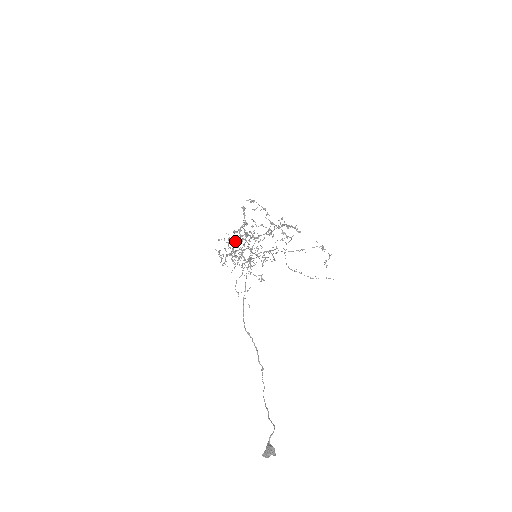
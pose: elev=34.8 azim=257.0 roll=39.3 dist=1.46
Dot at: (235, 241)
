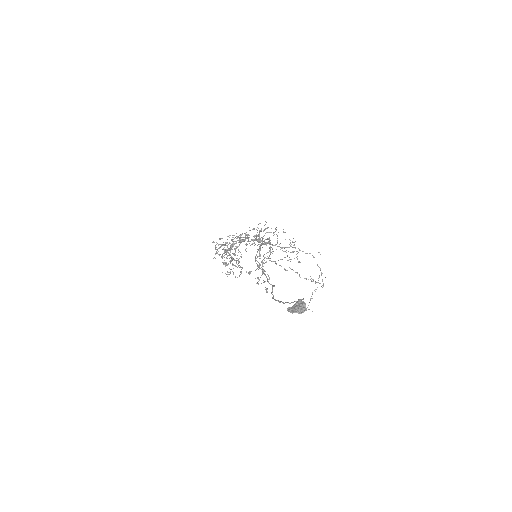
Dot at: occluded
